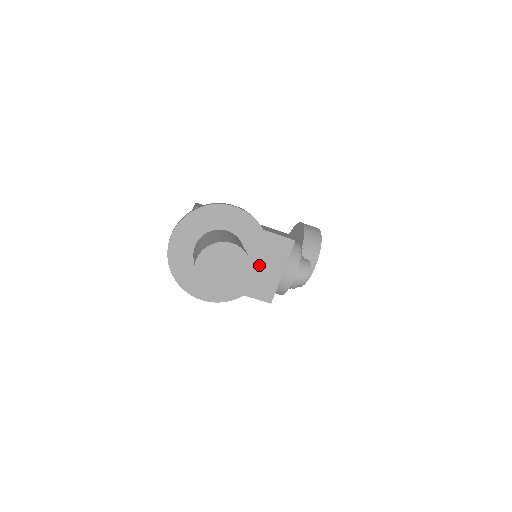
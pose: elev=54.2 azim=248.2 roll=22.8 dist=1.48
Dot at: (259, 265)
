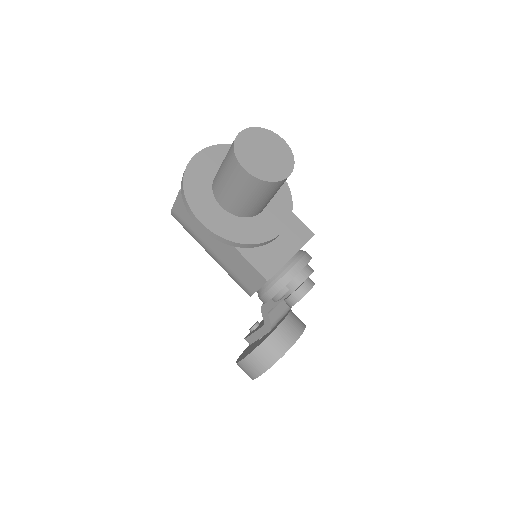
Dot at: (275, 225)
